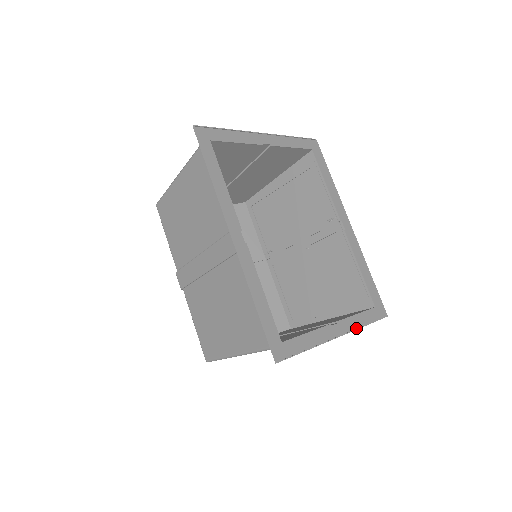
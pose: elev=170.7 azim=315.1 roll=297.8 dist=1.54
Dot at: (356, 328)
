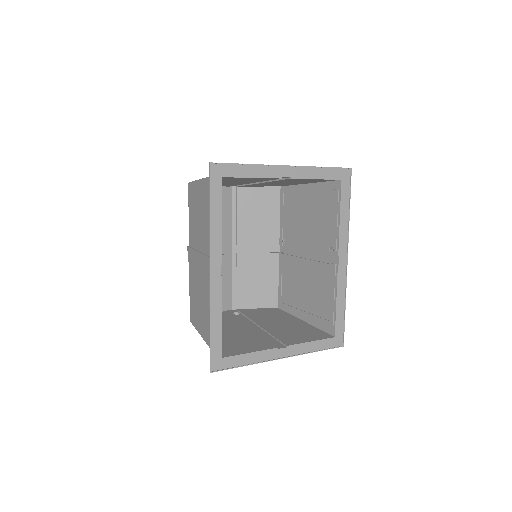
Dot at: (303, 353)
